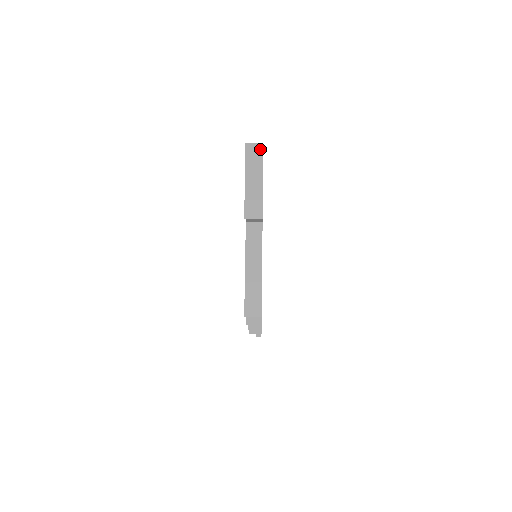
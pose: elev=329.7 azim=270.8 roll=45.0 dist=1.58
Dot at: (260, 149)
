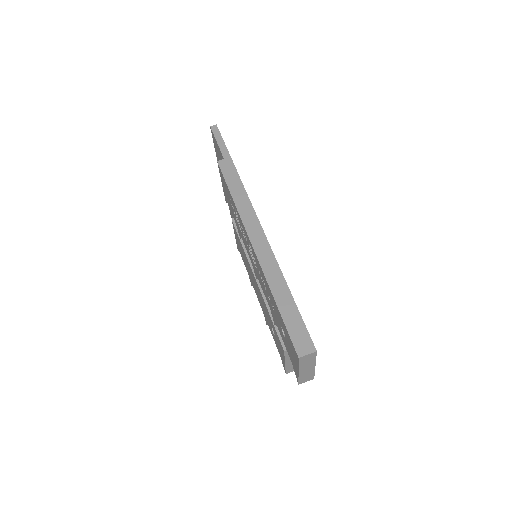
Dot at: (314, 355)
